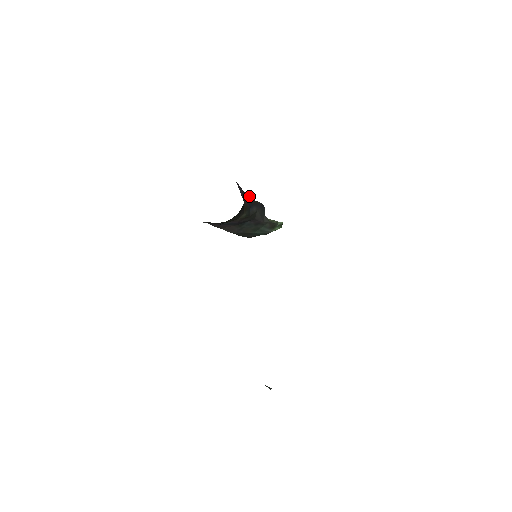
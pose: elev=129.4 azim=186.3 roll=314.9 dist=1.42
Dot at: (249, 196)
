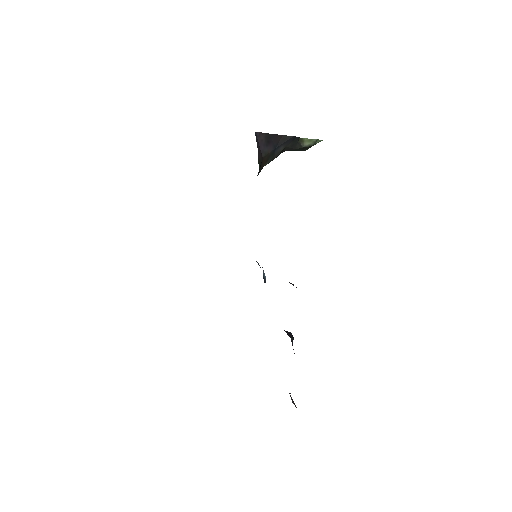
Dot at: (276, 134)
